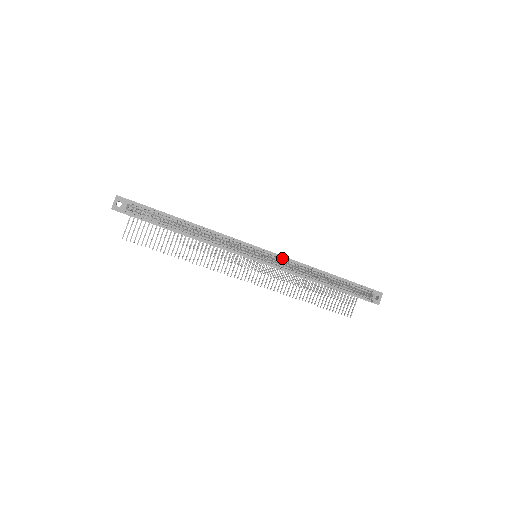
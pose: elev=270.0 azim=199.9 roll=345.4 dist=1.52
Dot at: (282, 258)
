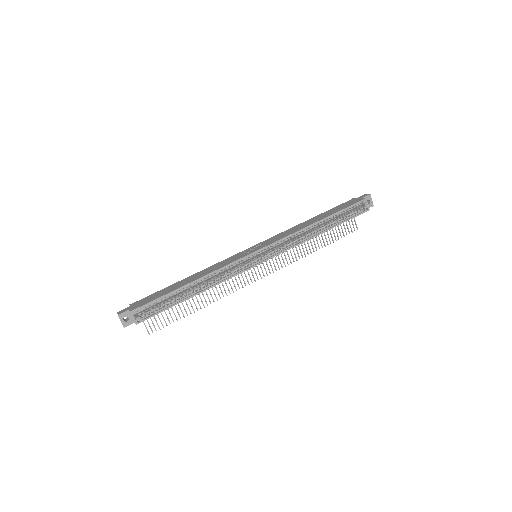
Dot at: (278, 242)
